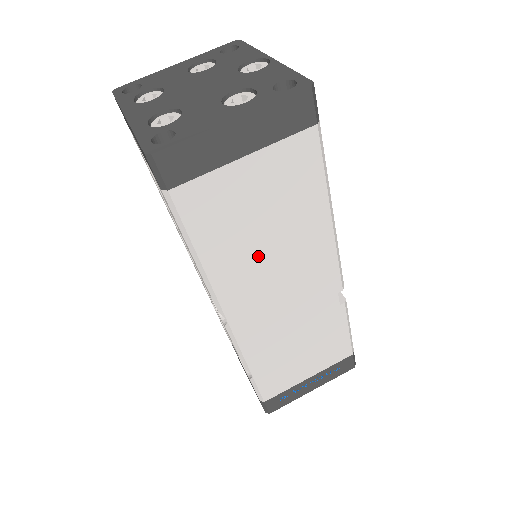
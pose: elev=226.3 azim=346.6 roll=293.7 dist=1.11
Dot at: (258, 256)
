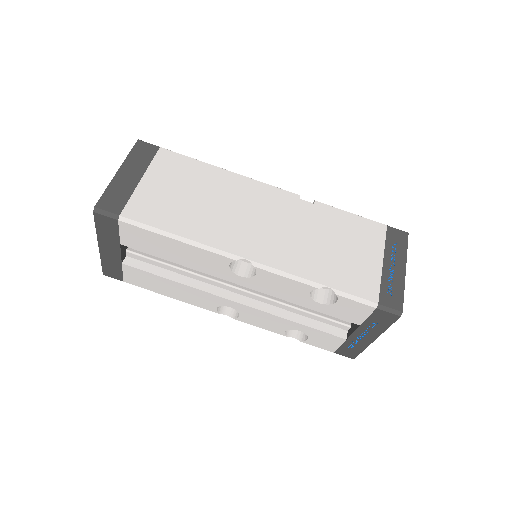
Dot at: (212, 213)
